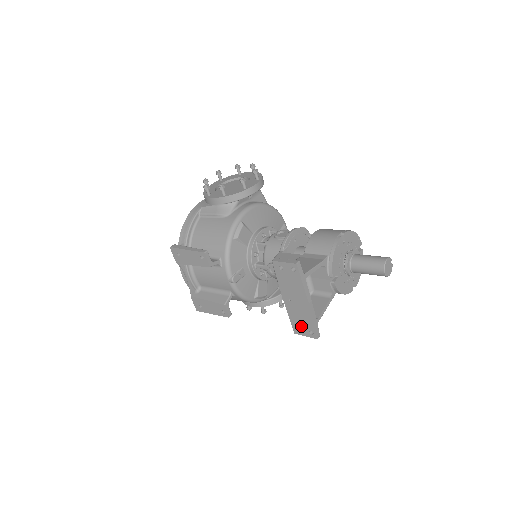
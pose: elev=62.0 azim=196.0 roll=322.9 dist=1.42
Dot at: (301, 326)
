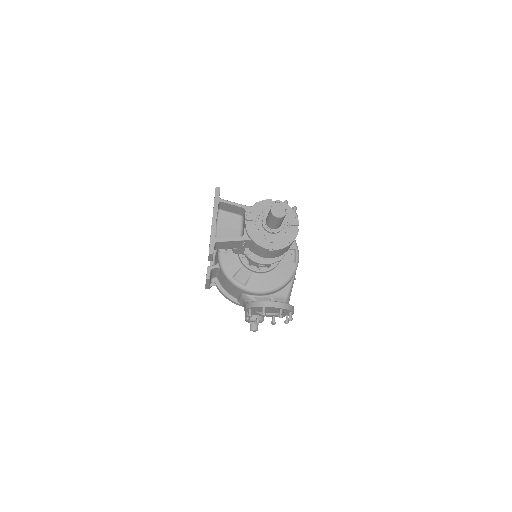
Dot at: occluded
